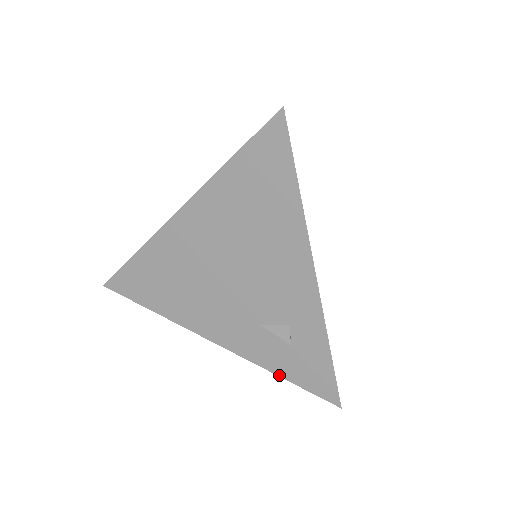
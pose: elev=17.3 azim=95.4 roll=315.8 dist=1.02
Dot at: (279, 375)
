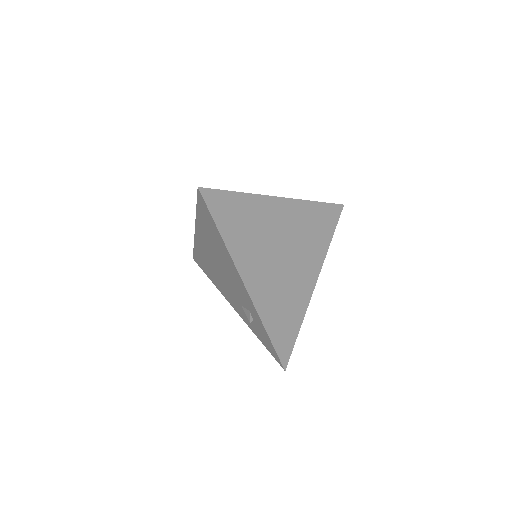
Dot at: (258, 338)
